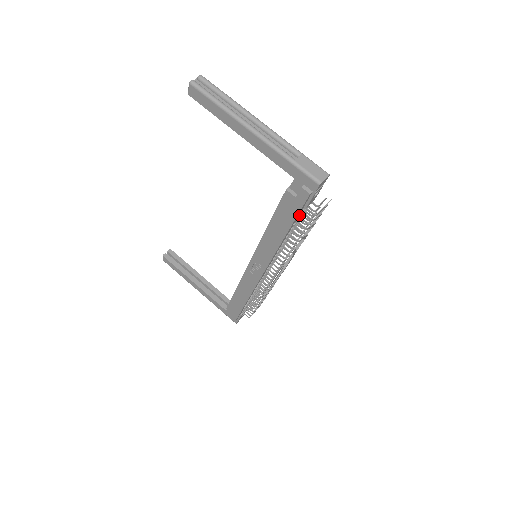
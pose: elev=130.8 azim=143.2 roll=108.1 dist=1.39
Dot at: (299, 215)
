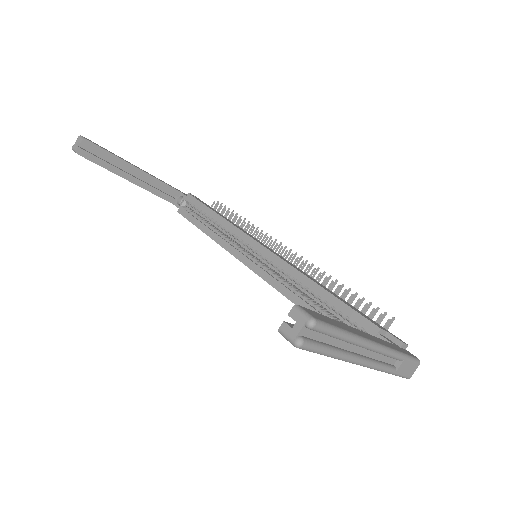
Dot at: occluded
